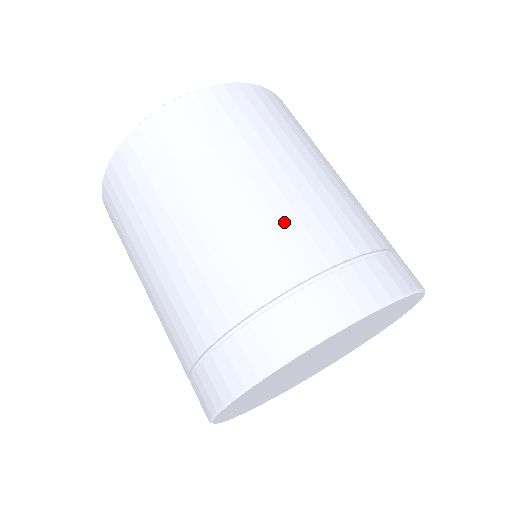
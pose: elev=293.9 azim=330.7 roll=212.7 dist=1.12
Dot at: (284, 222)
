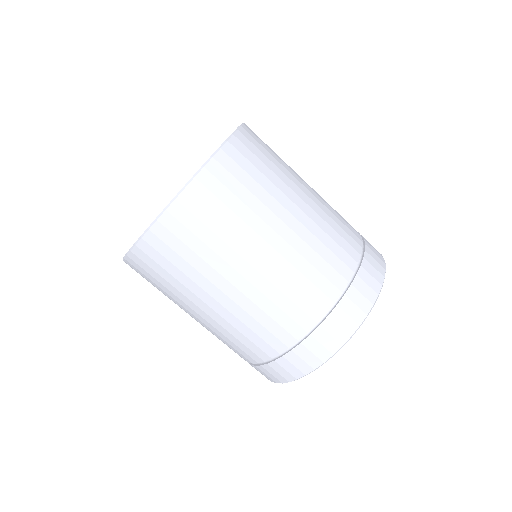
Dot at: (268, 311)
